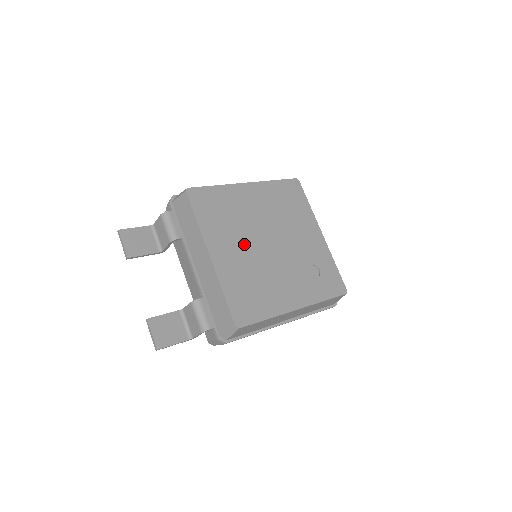
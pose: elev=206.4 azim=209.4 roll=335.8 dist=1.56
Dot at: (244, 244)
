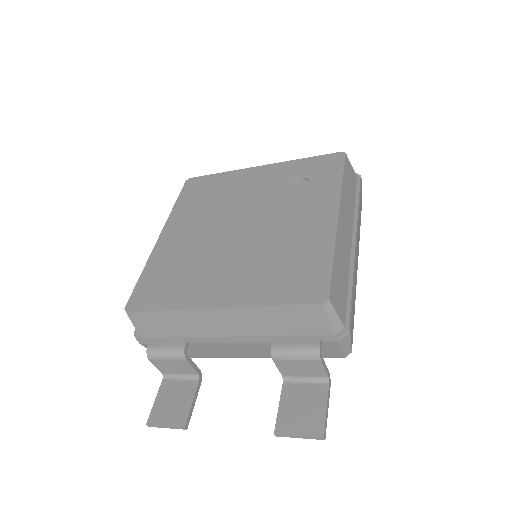
Dot at: (224, 260)
